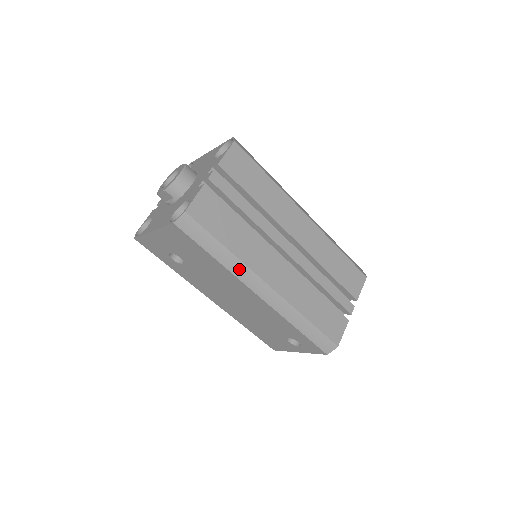
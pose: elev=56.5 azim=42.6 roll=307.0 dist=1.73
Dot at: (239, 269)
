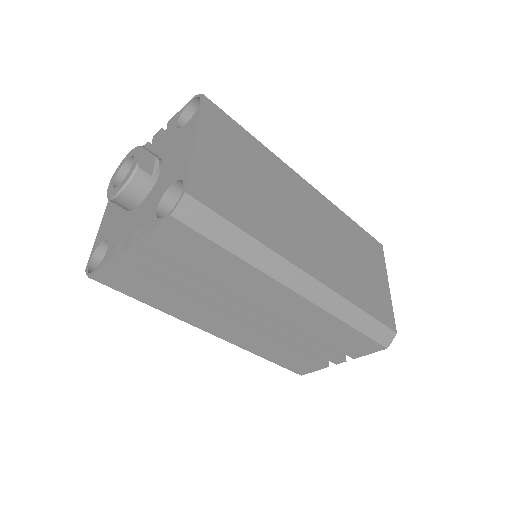
Dot at: occluded
